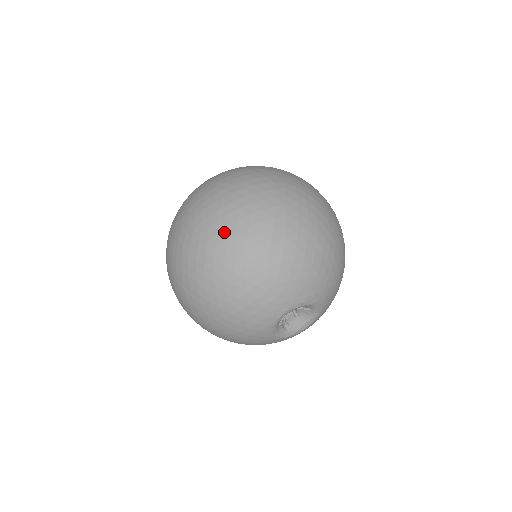
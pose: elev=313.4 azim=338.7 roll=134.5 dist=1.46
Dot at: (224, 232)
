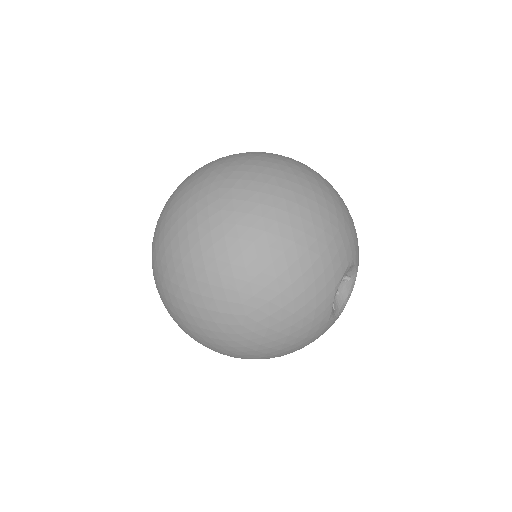
Dot at: (274, 181)
